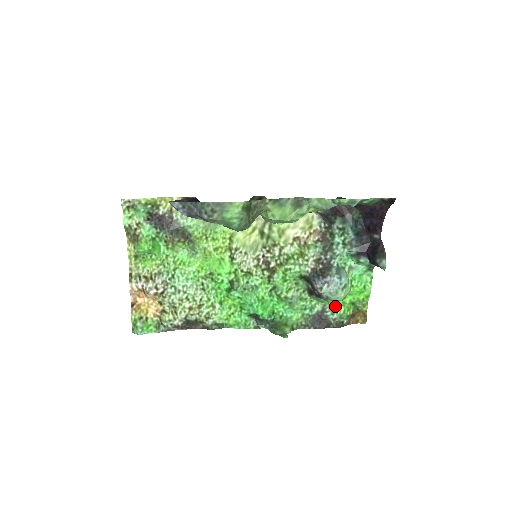
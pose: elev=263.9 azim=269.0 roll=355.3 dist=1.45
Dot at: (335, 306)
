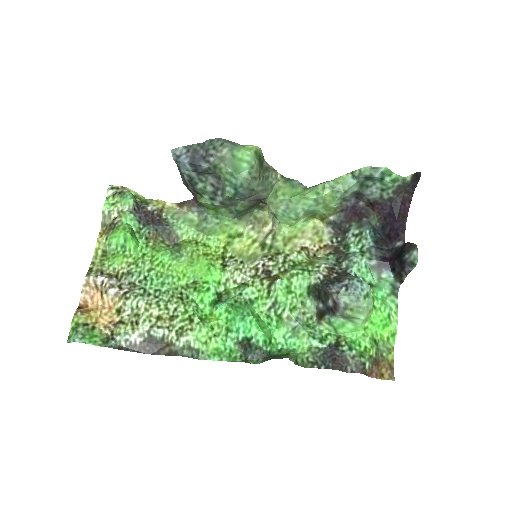
Dot at: (353, 340)
